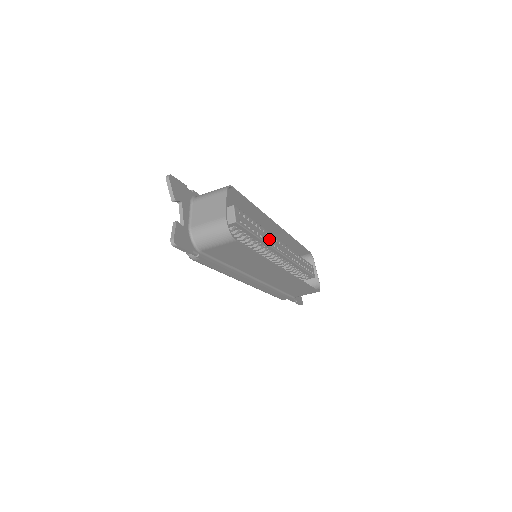
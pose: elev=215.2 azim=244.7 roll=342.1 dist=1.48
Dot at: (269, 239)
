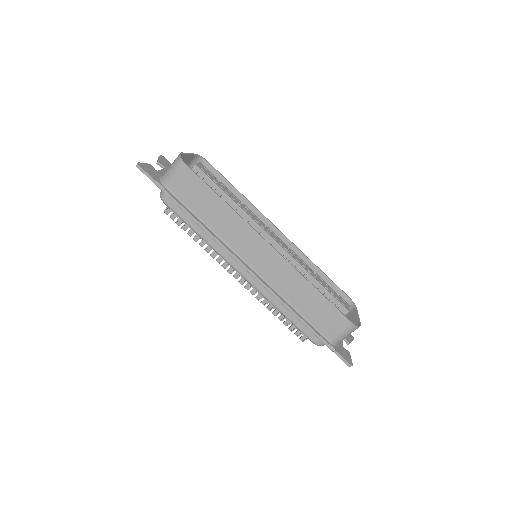
Dot at: (249, 213)
